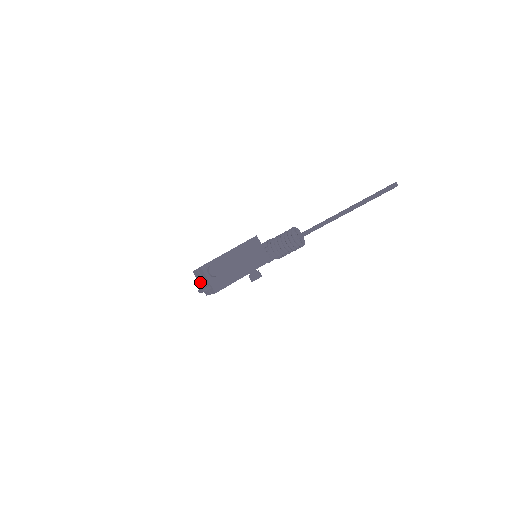
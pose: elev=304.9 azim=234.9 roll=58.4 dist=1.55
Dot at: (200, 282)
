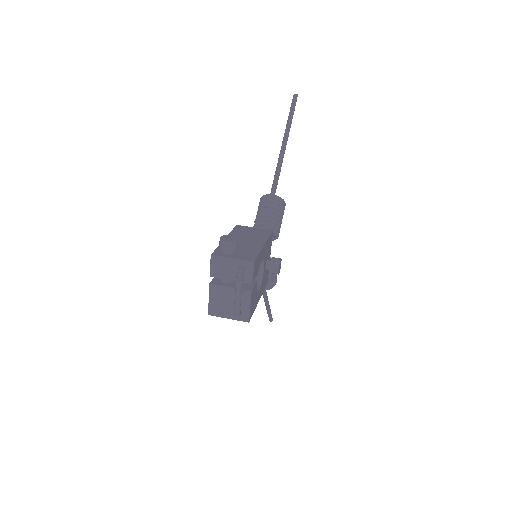
Dot at: (227, 308)
